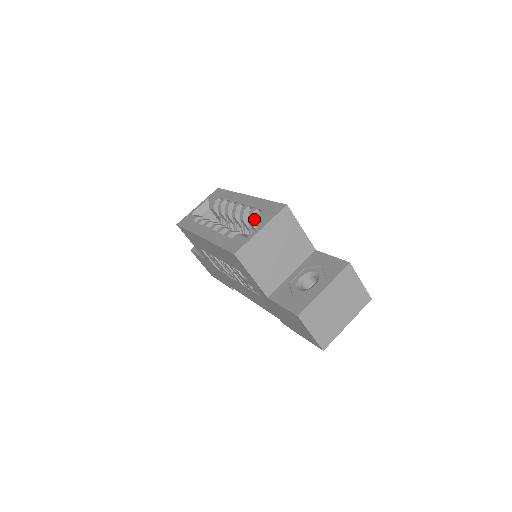
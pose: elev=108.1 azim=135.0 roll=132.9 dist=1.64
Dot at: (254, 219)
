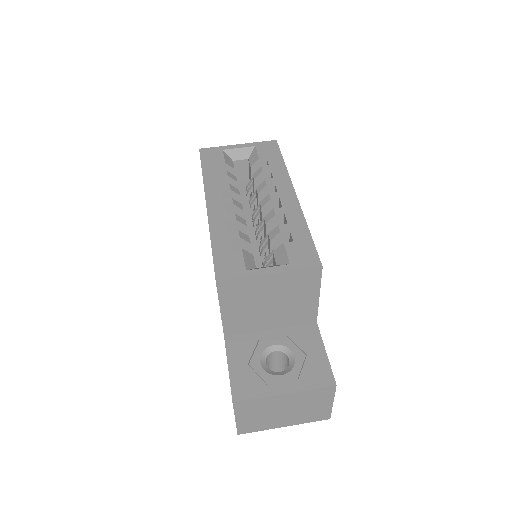
Dot at: (277, 239)
